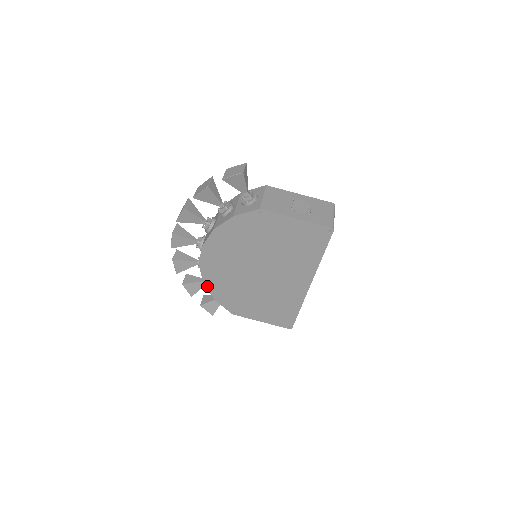
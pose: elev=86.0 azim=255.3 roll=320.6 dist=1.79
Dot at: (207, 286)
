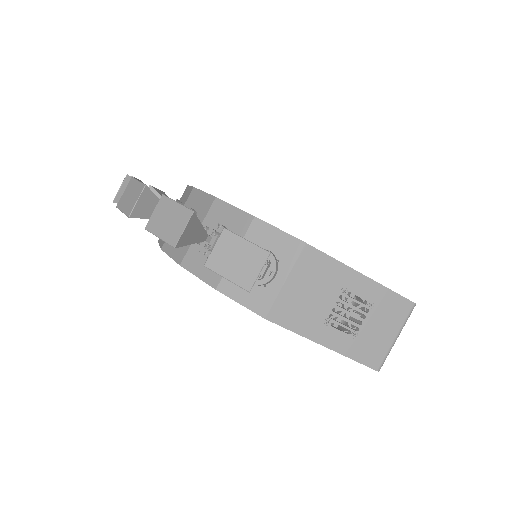
Dot at: occluded
